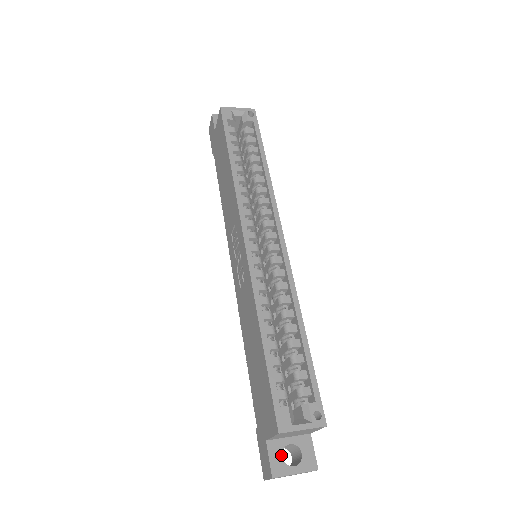
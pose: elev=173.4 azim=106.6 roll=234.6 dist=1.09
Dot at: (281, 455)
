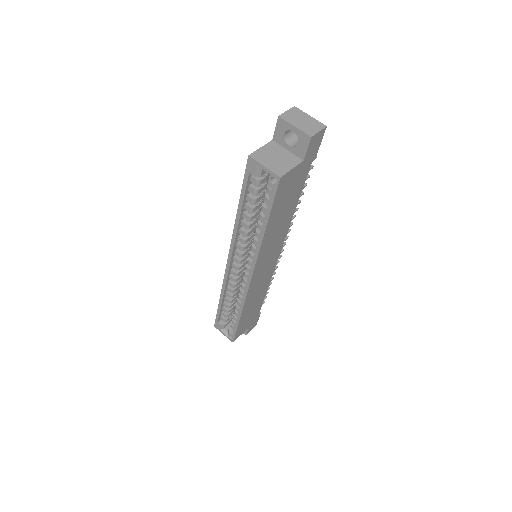
Dot at: occluded
